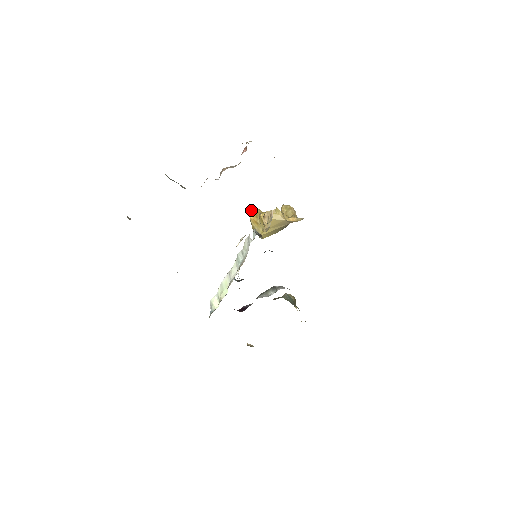
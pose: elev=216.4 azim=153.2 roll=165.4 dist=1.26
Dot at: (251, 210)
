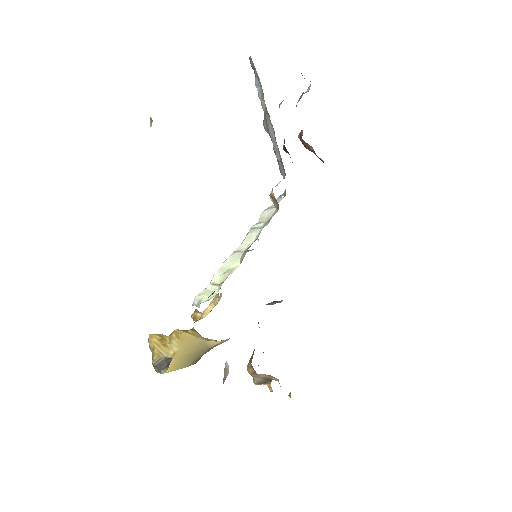
Dot at: (155, 334)
